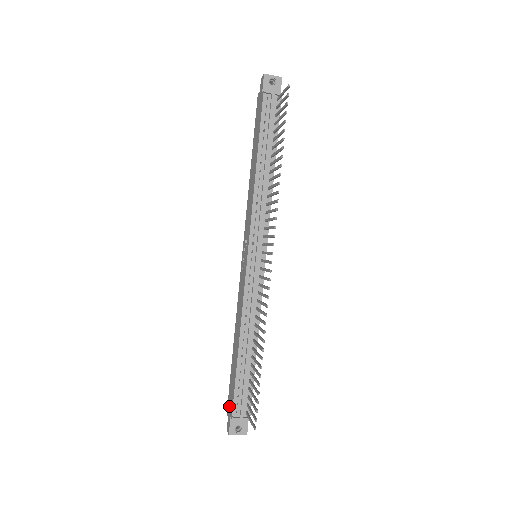
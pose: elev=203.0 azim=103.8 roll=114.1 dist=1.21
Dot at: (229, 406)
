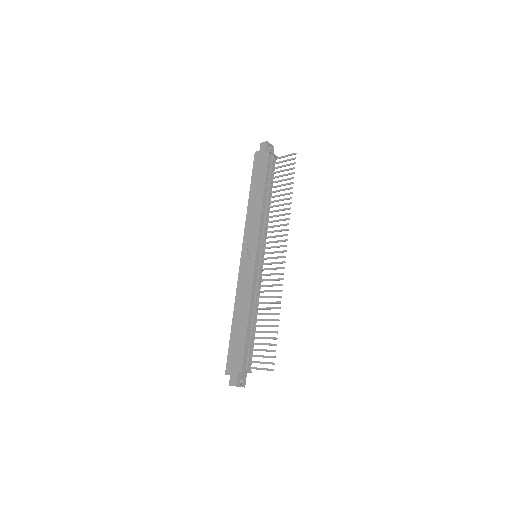
Dot at: (232, 366)
